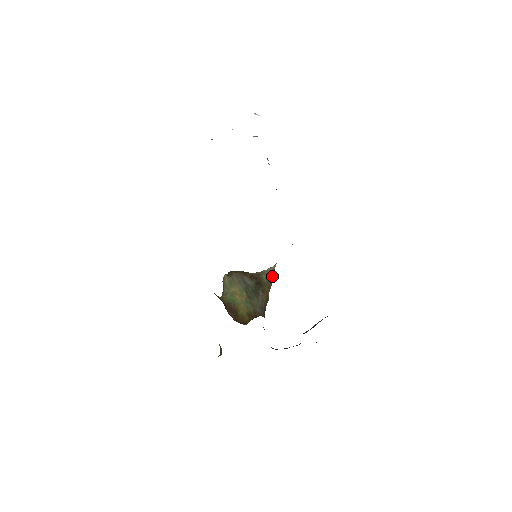
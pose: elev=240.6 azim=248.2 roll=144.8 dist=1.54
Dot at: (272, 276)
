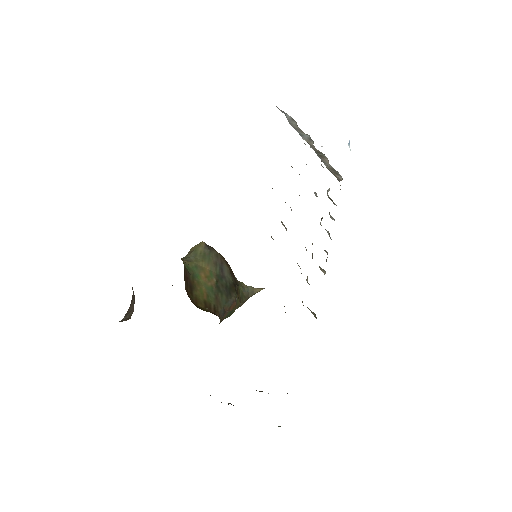
Dot at: (247, 298)
